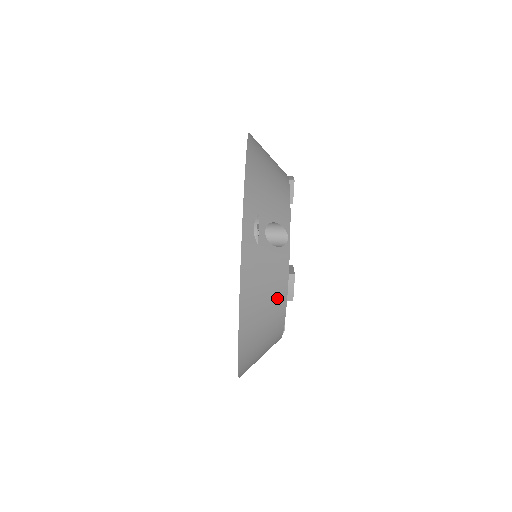
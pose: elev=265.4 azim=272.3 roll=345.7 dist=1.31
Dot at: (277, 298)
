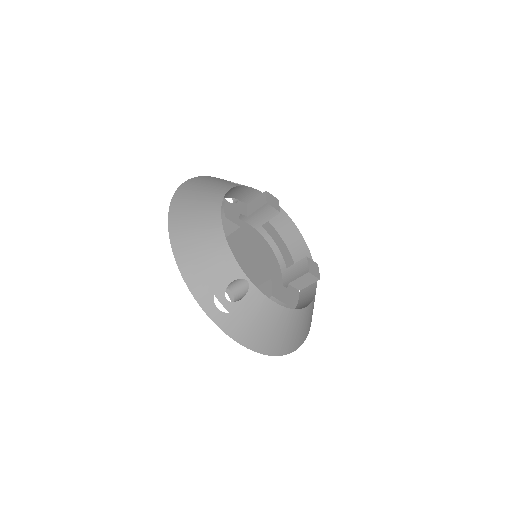
Dot at: (274, 316)
